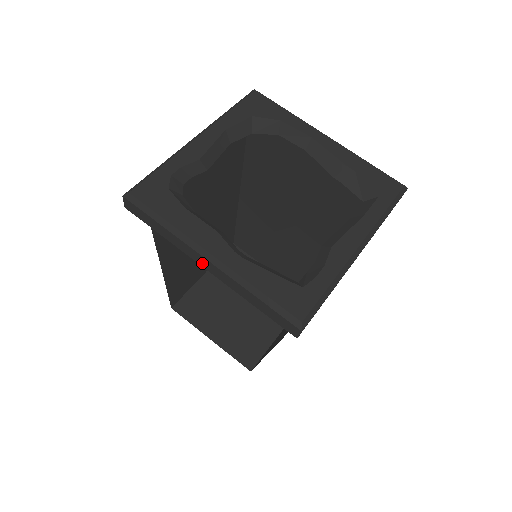
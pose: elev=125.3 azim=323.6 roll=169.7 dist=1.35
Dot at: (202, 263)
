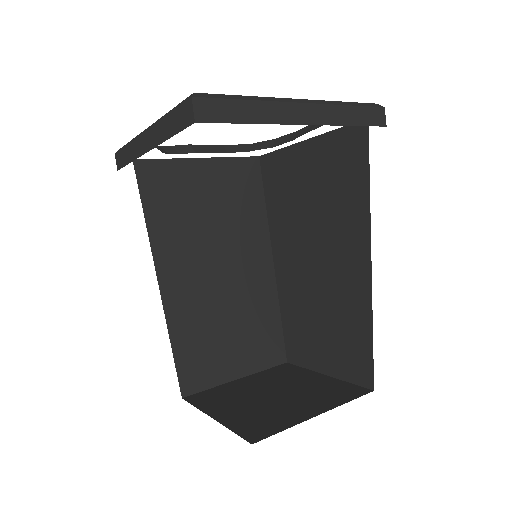
Dot at: (145, 147)
